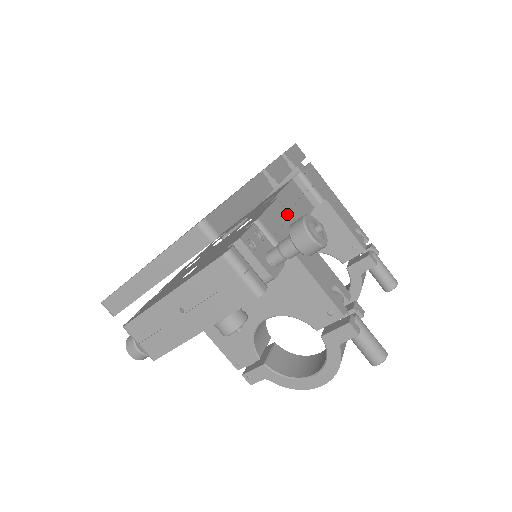
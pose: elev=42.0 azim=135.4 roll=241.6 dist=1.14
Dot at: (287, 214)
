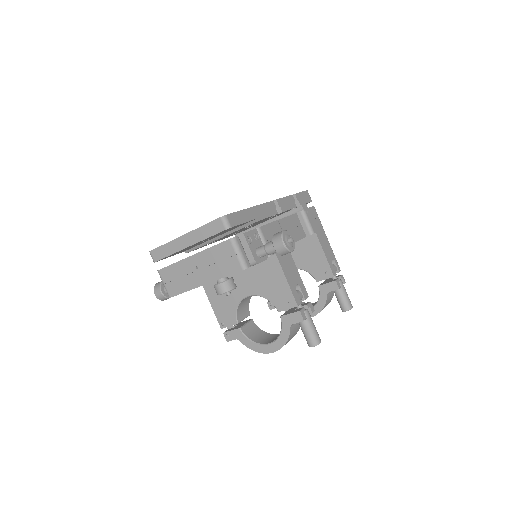
Dot at: occluded
